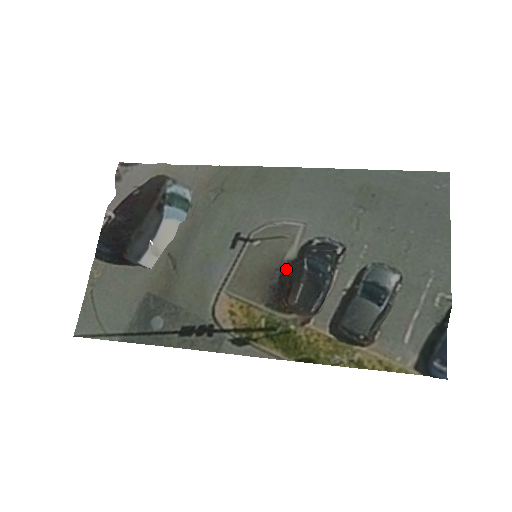
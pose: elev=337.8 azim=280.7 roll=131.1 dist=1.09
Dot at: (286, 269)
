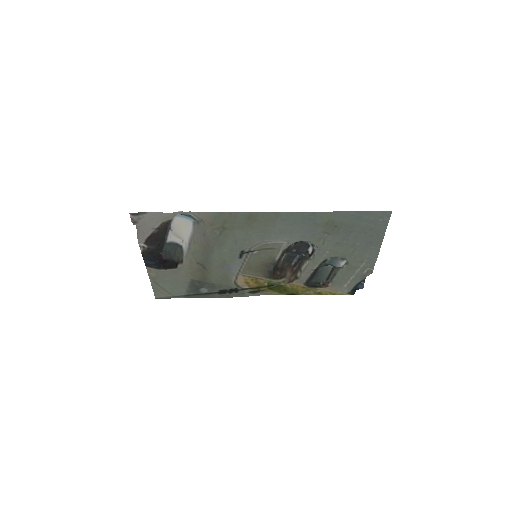
Dot at: (277, 263)
